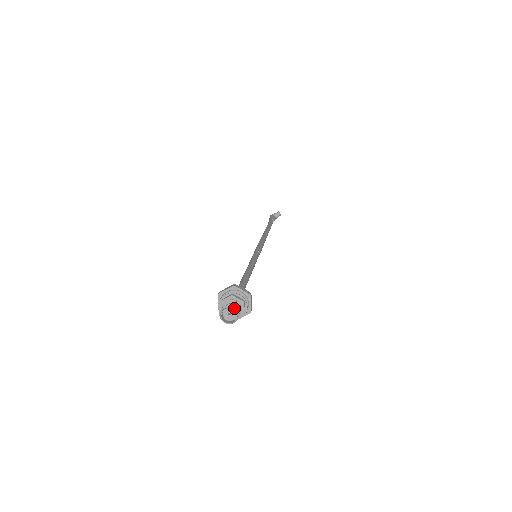
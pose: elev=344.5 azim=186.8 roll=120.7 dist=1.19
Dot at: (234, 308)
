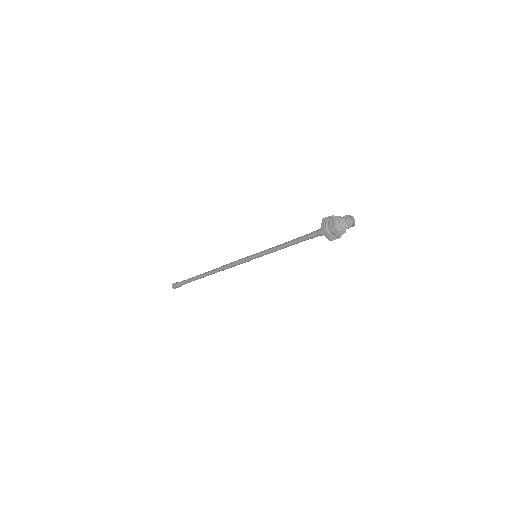
Dot at: (352, 217)
